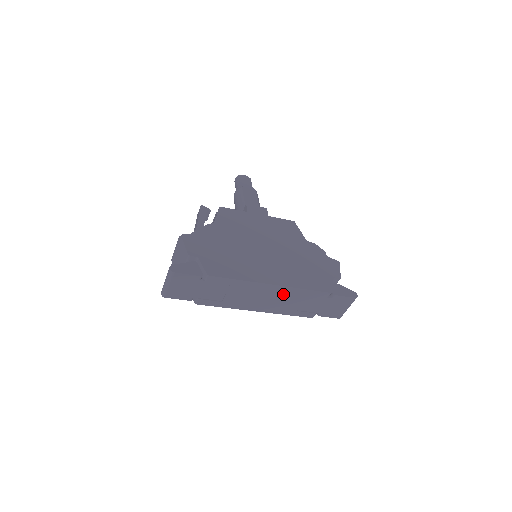
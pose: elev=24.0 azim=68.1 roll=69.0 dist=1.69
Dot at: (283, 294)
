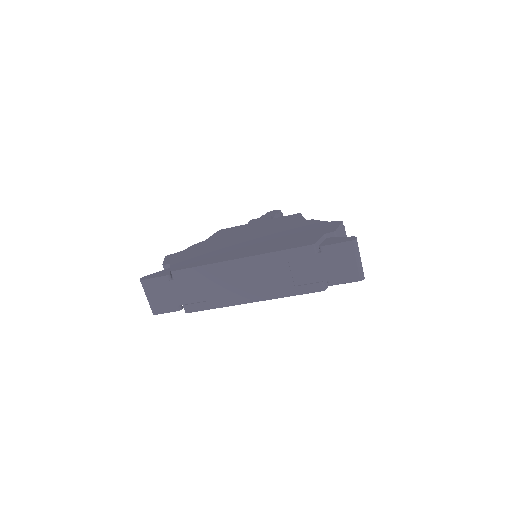
Dot at: (260, 267)
